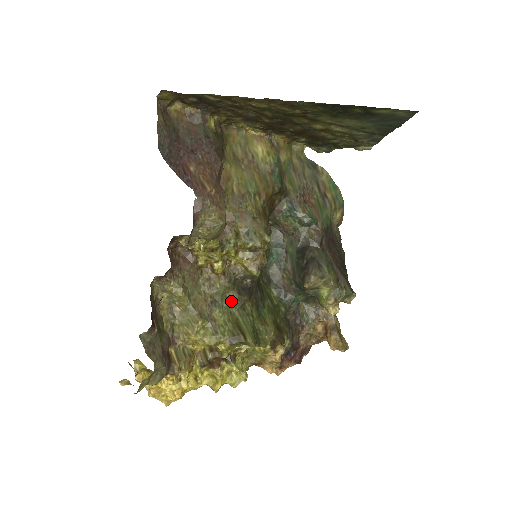
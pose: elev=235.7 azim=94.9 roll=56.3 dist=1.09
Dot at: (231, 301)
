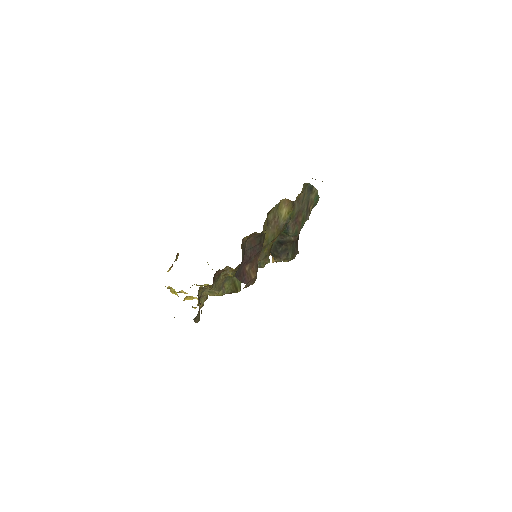
Dot at: (234, 275)
